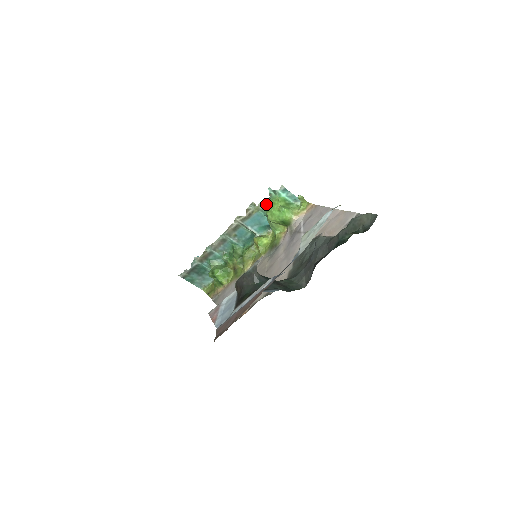
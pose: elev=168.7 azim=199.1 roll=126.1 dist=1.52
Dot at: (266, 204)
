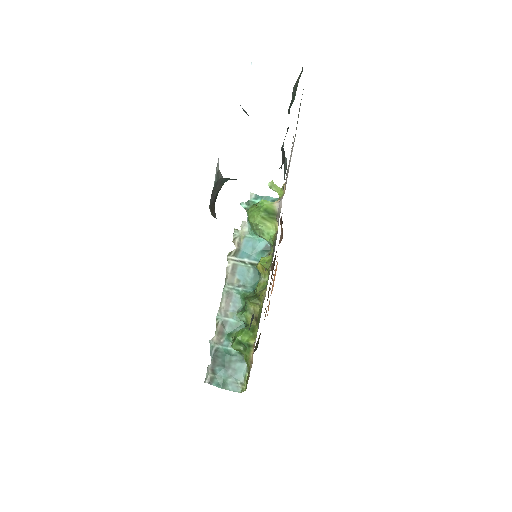
Dot at: (247, 222)
